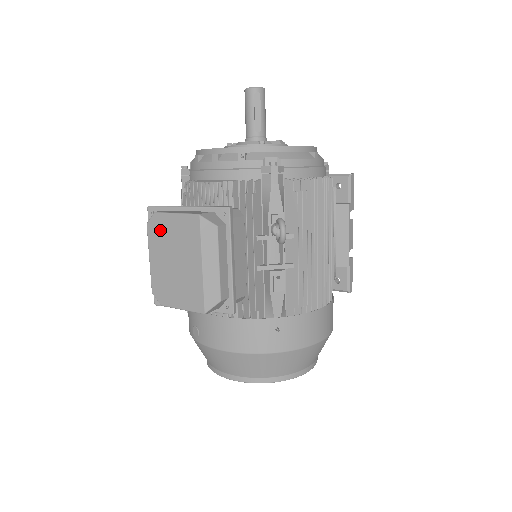
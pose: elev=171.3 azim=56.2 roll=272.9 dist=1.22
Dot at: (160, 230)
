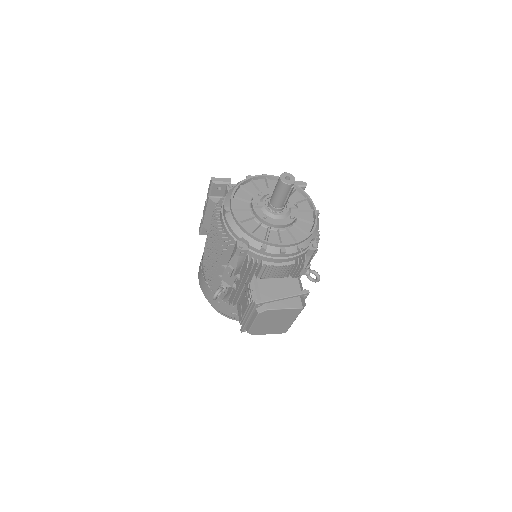
Dot at: (269, 315)
